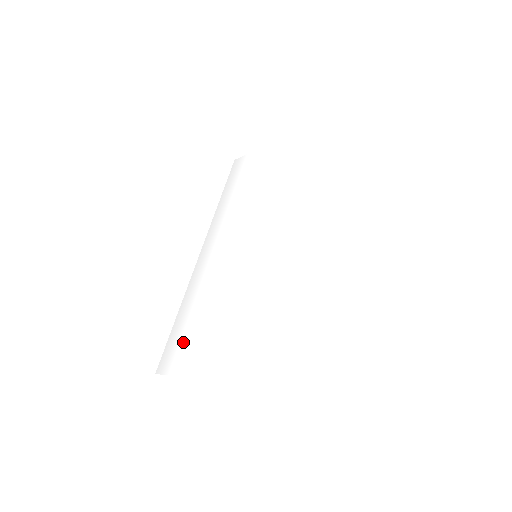
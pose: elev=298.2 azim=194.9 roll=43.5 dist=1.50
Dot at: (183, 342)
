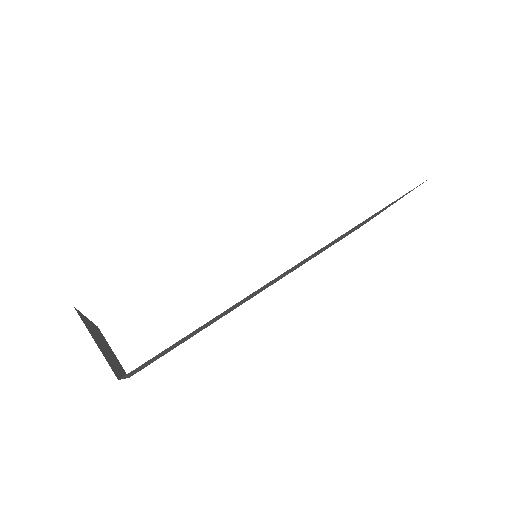
Dot at: occluded
